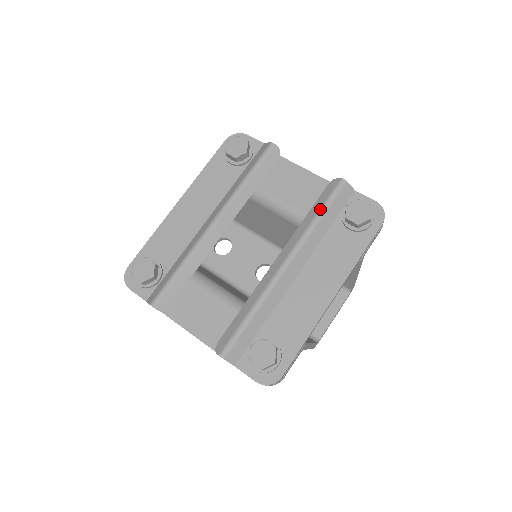
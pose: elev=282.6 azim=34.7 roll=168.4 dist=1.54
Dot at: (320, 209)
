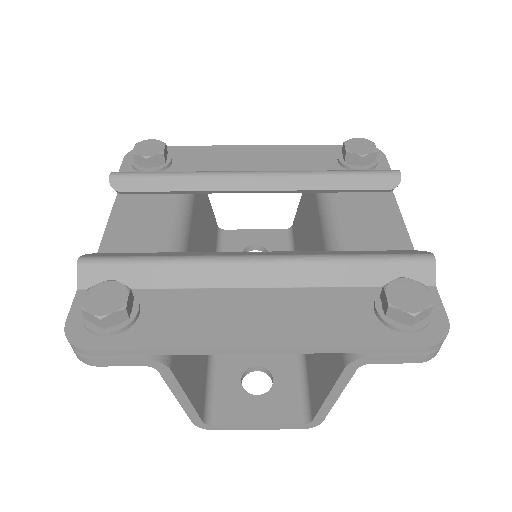
Dot at: (367, 254)
